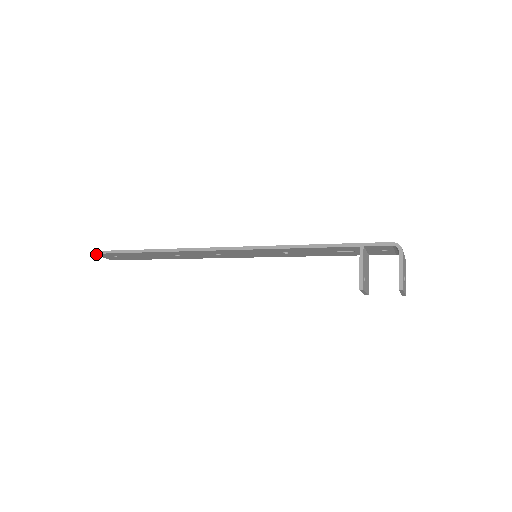
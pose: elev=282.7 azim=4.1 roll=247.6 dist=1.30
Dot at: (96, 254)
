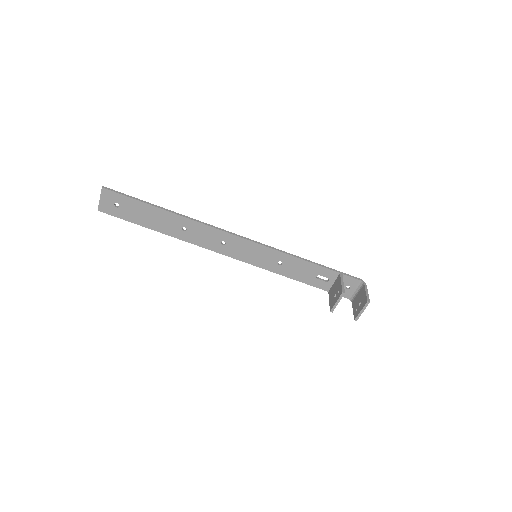
Dot at: (104, 190)
